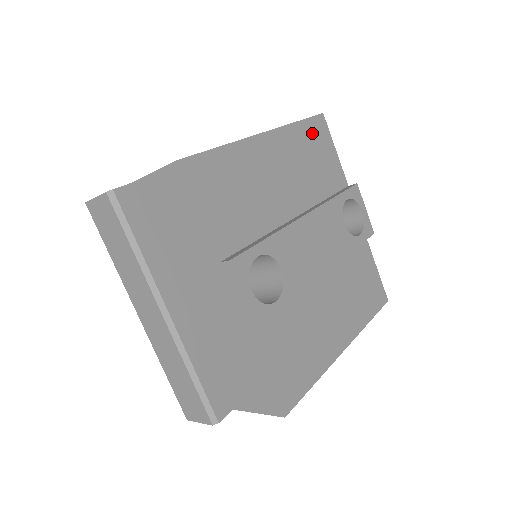
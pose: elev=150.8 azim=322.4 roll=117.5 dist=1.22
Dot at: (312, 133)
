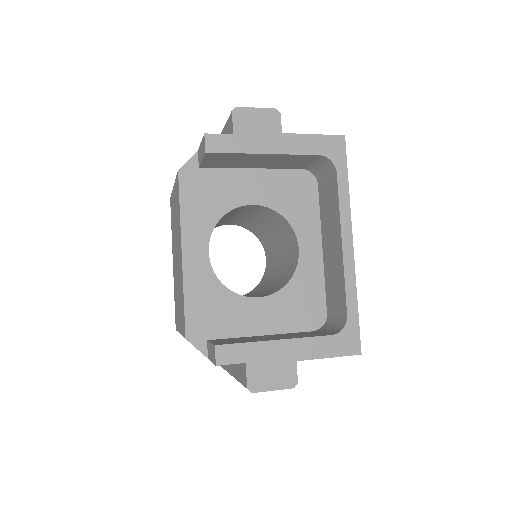
Dot at: occluded
